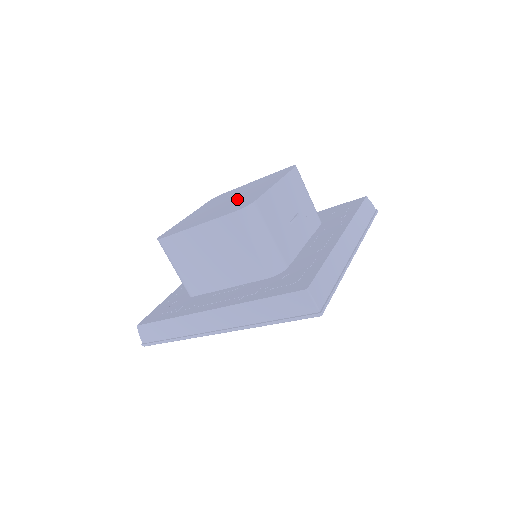
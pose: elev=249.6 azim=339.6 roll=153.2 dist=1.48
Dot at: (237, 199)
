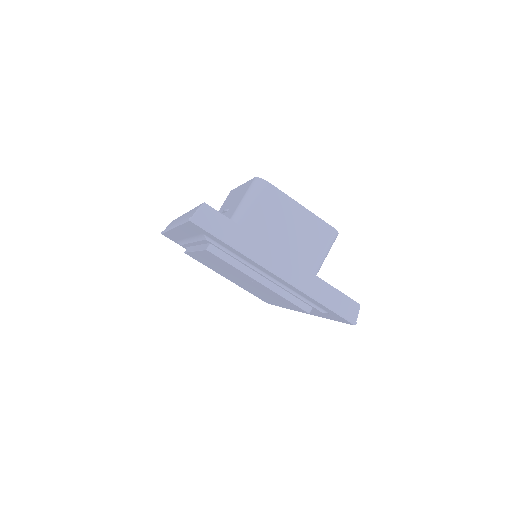
Dot at: occluded
